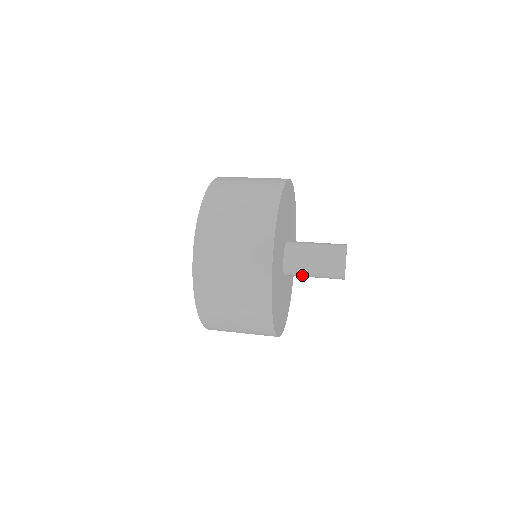
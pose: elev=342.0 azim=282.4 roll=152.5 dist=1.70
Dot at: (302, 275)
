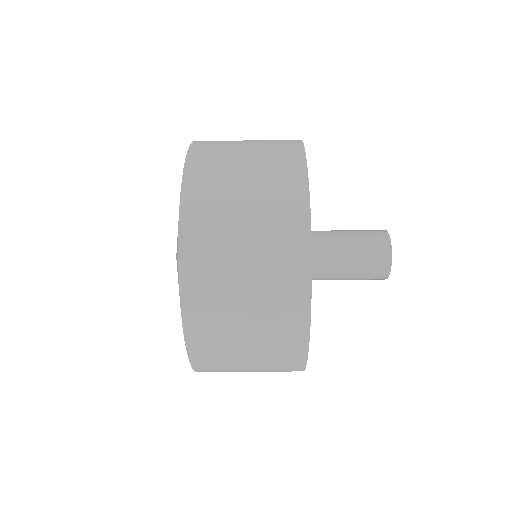
Dot at: (326, 279)
